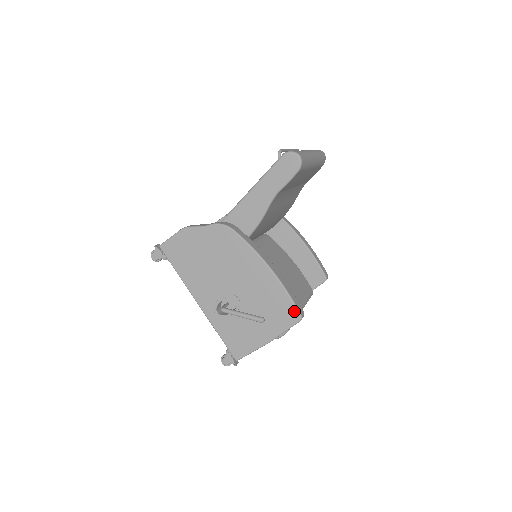
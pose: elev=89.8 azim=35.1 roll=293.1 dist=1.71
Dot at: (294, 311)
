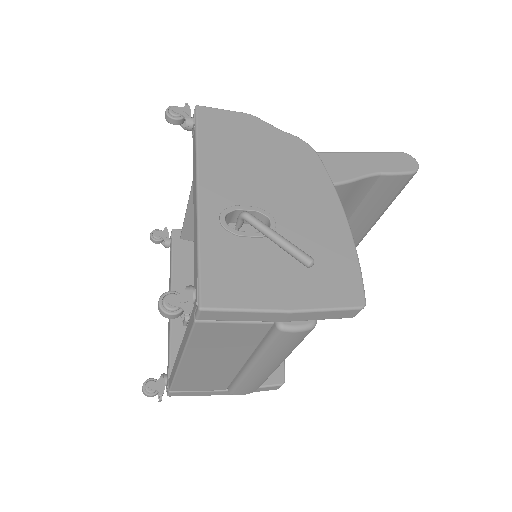
Dot at: (358, 289)
